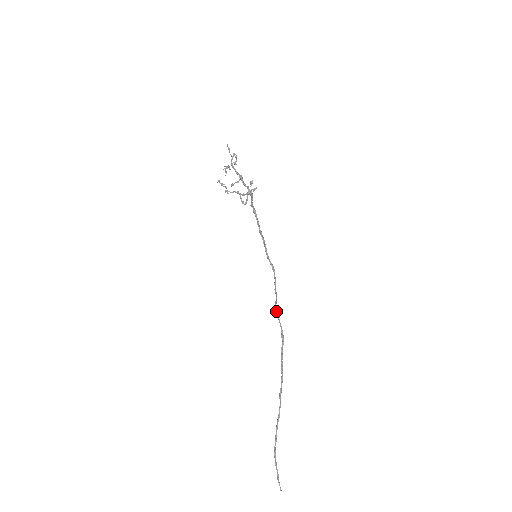
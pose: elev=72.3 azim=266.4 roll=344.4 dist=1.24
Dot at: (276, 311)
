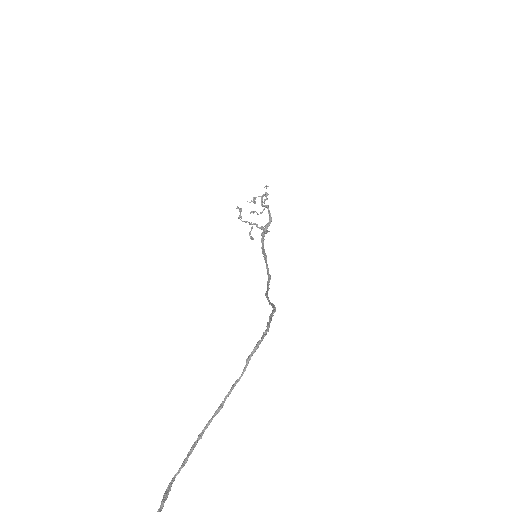
Dot at: (266, 295)
